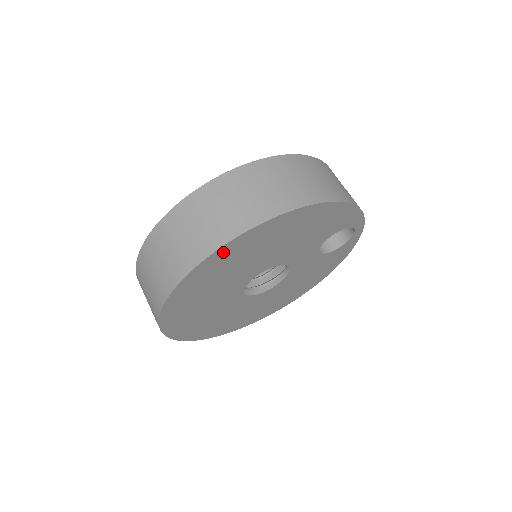
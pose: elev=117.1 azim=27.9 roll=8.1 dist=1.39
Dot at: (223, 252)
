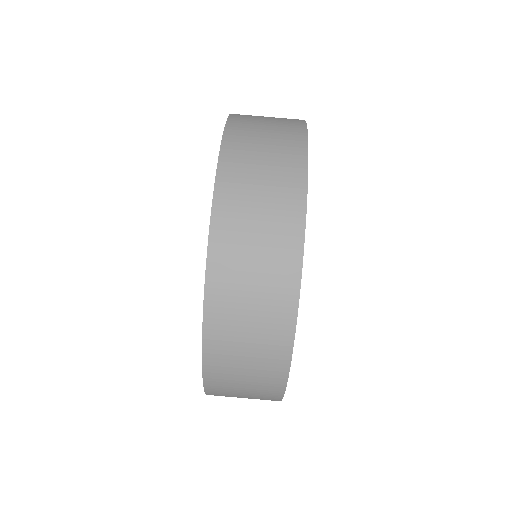
Dot at: occluded
